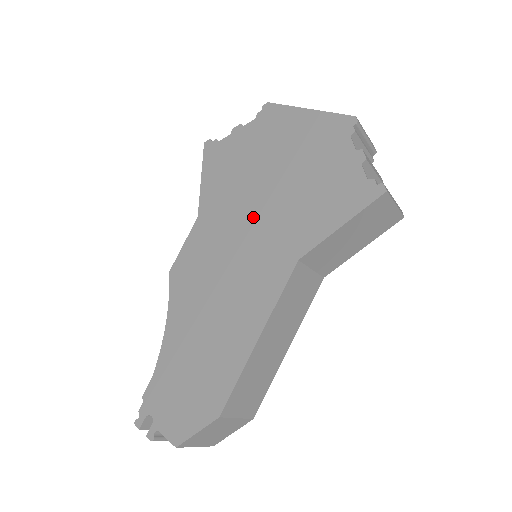
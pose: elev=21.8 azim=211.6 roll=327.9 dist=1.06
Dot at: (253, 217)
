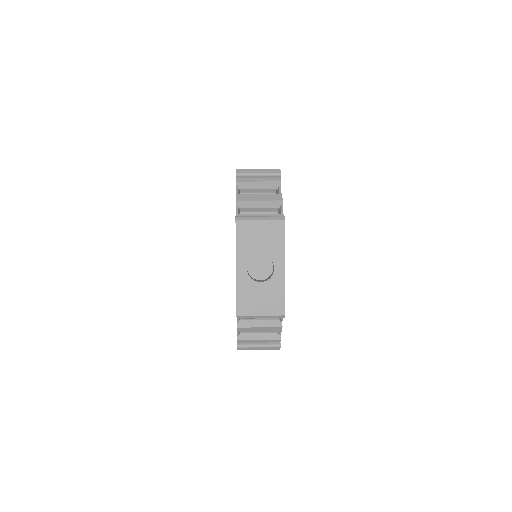
Dot at: occluded
